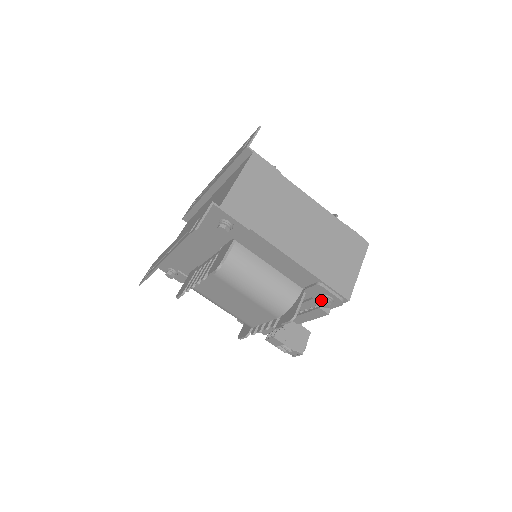
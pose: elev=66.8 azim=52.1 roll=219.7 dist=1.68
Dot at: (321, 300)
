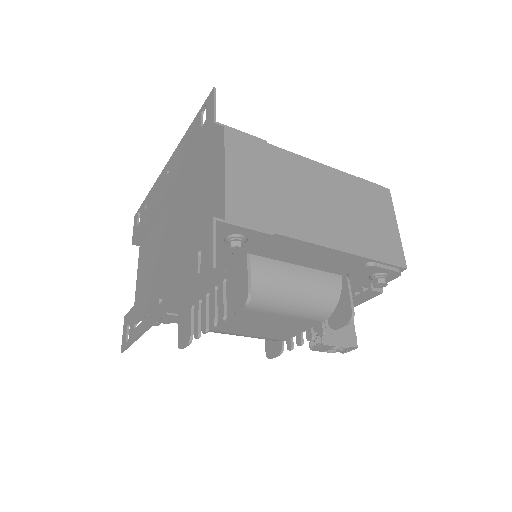
Dot at: (375, 282)
